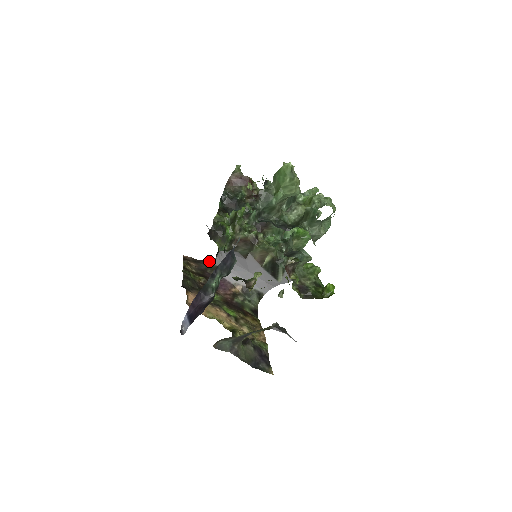
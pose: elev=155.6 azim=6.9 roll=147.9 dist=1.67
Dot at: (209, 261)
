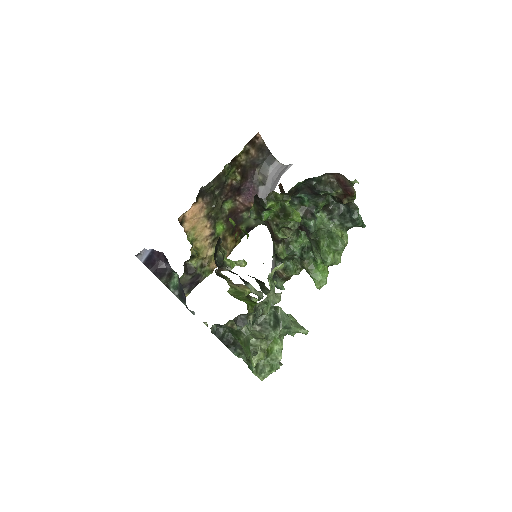
Dot at: (272, 159)
